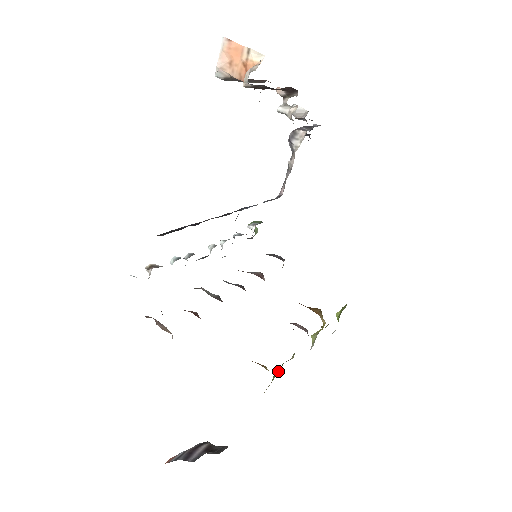
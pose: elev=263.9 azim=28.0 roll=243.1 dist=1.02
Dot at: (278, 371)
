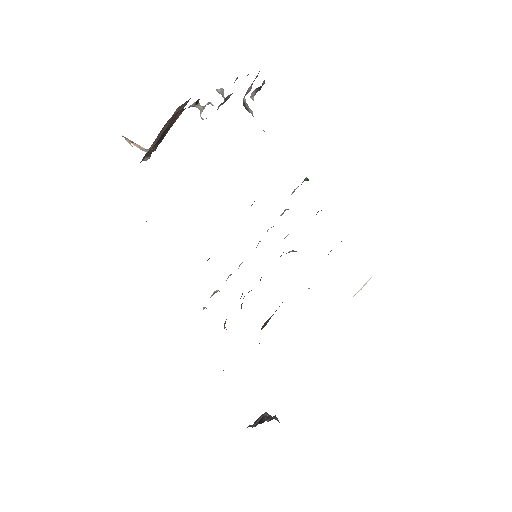
Dot at: occluded
